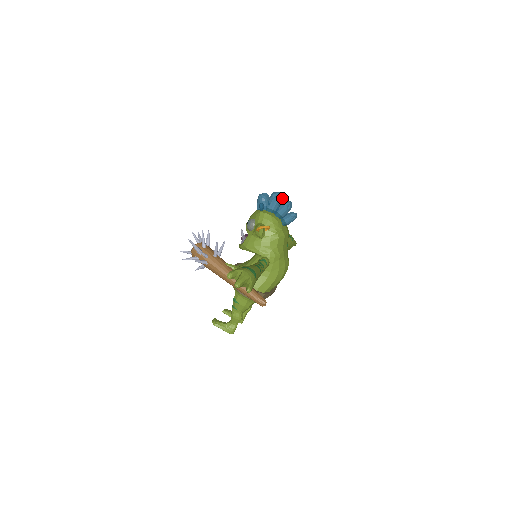
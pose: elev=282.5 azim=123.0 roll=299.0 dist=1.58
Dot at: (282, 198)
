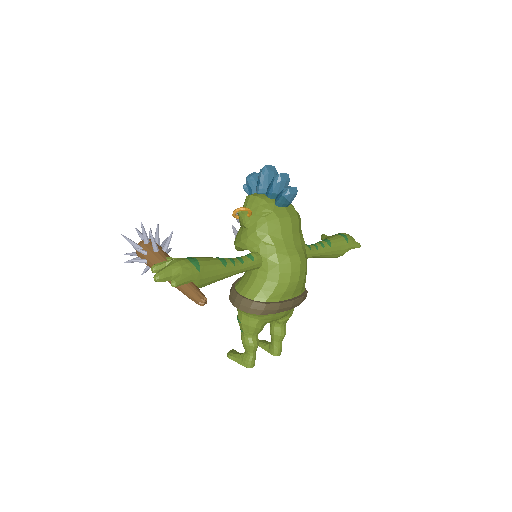
Dot at: (275, 173)
